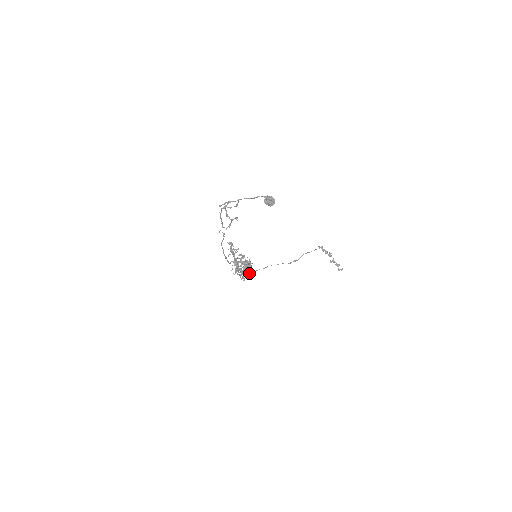
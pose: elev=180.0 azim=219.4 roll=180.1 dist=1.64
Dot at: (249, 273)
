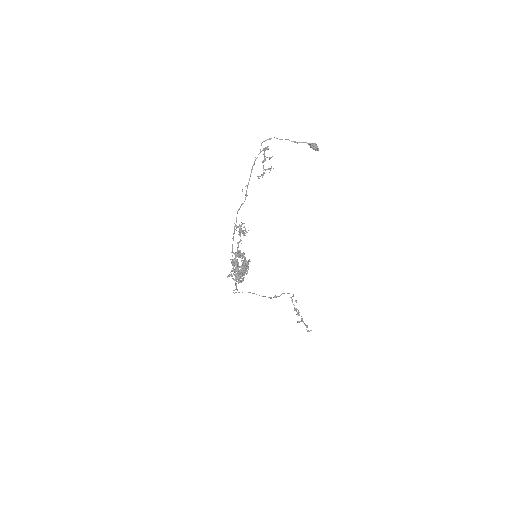
Dot at: occluded
